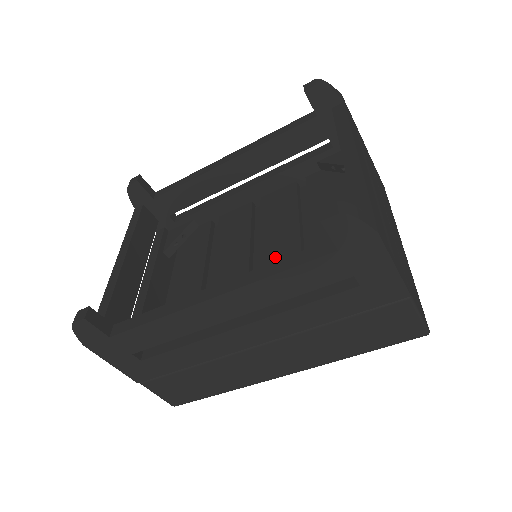
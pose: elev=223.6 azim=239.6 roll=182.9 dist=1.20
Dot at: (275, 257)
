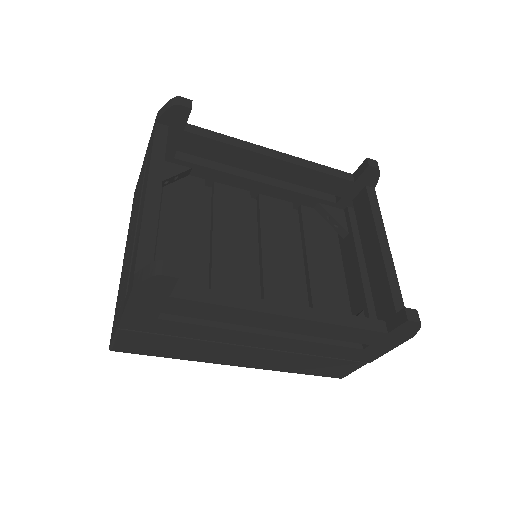
Dot at: (278, 271)
